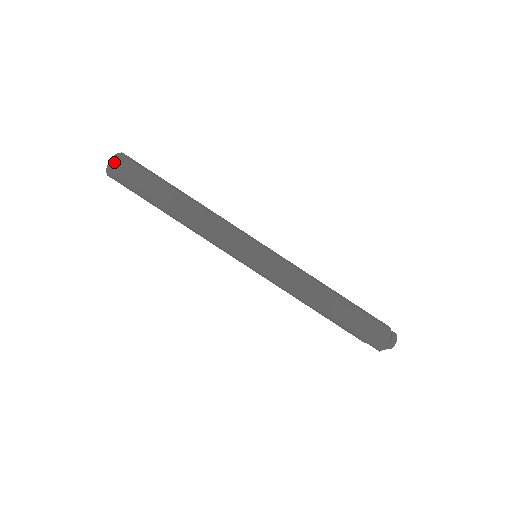
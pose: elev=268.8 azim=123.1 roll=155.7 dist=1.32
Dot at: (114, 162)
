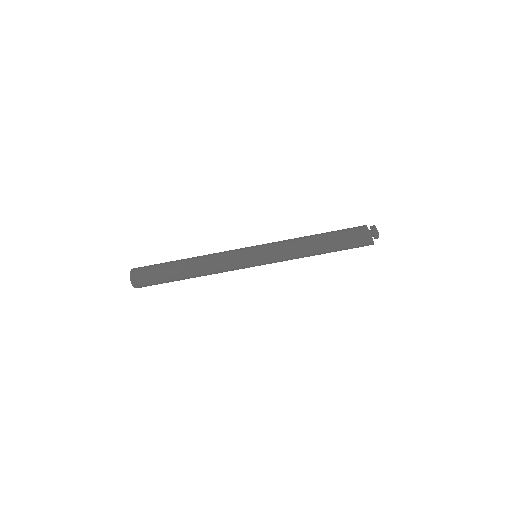
Dot at: (136, 287)
